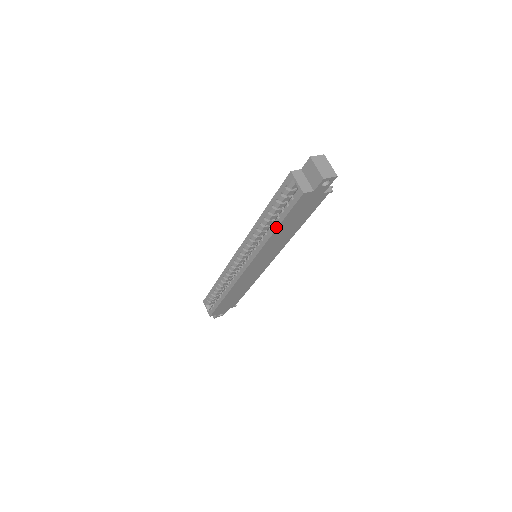
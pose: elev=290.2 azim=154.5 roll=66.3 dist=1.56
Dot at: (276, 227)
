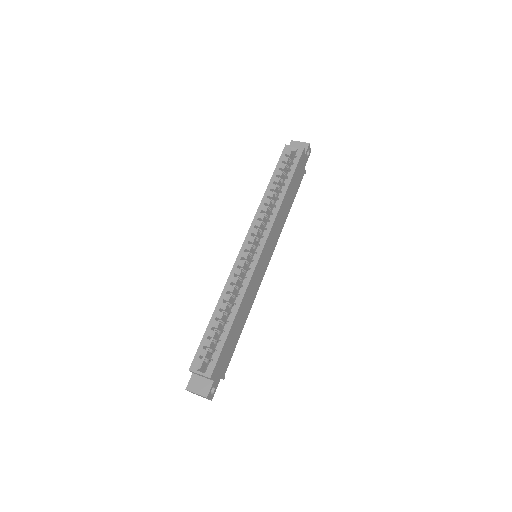
Dot at: (288, 185)
